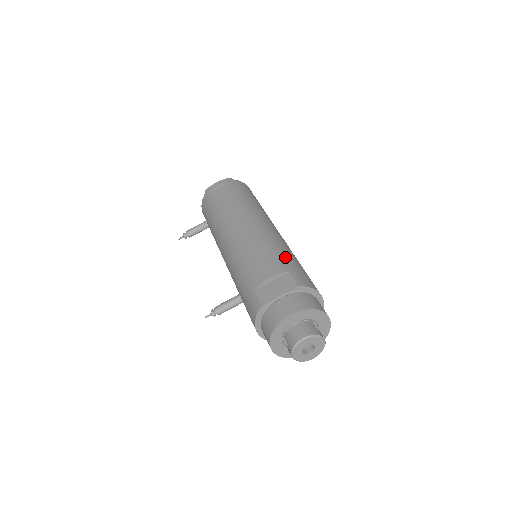
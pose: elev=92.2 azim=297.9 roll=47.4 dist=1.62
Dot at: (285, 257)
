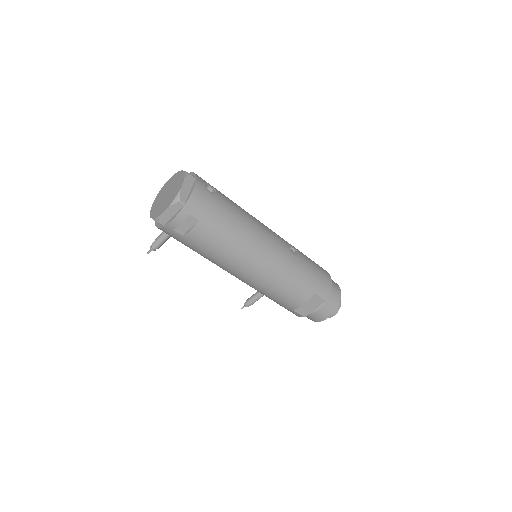
Dot at: (304, 280)
